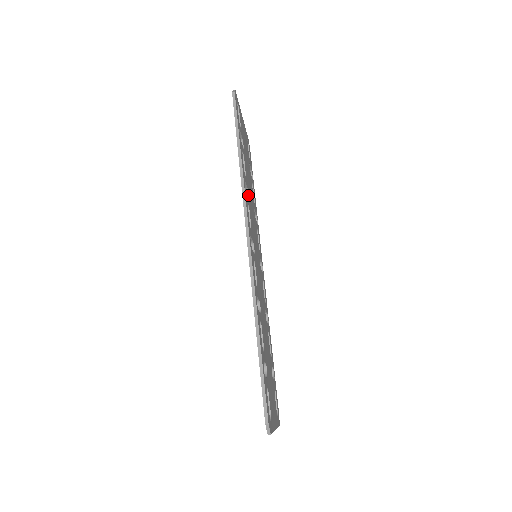
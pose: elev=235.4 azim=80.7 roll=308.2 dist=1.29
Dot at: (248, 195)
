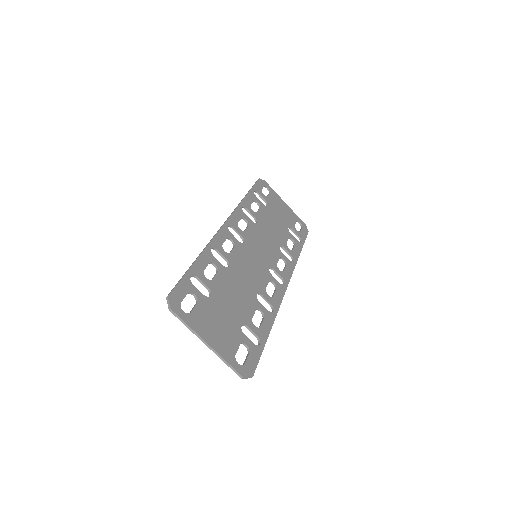
Dot at: (256, 222)
